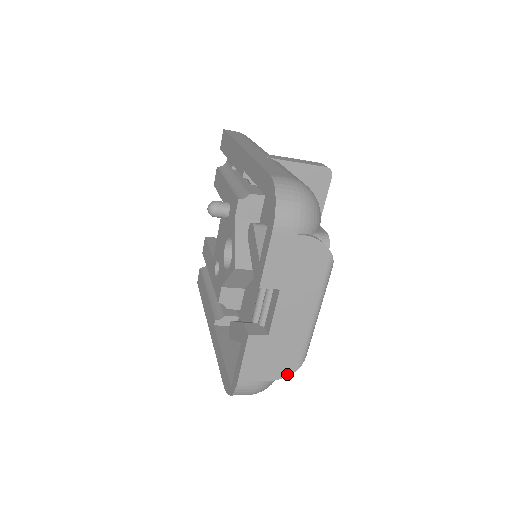
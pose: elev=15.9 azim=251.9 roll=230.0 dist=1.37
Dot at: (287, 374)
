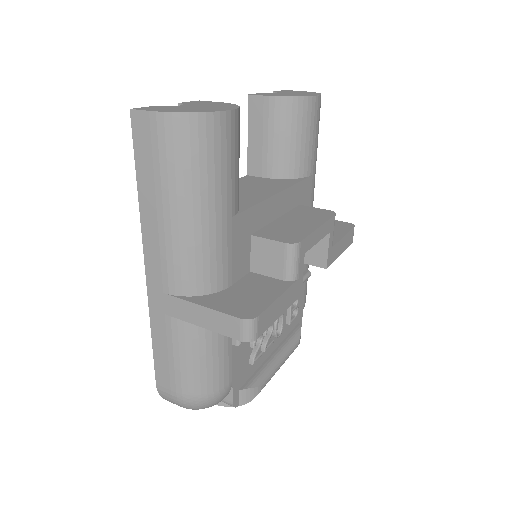
Dot at: occluded
